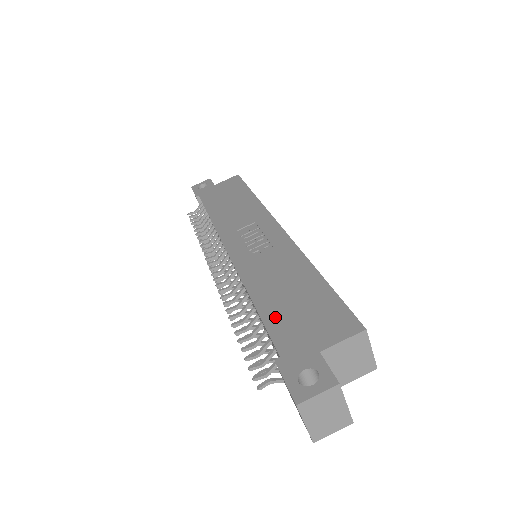
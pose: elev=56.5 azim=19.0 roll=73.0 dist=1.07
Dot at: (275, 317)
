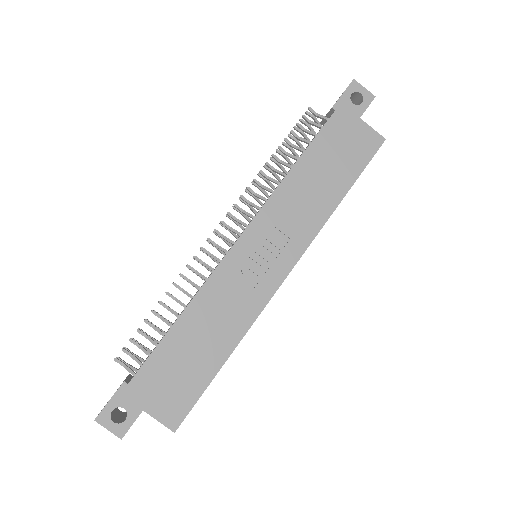
Dot at: (166, 353)
